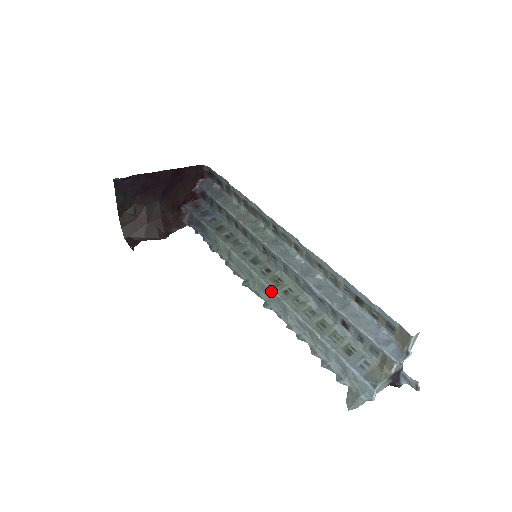
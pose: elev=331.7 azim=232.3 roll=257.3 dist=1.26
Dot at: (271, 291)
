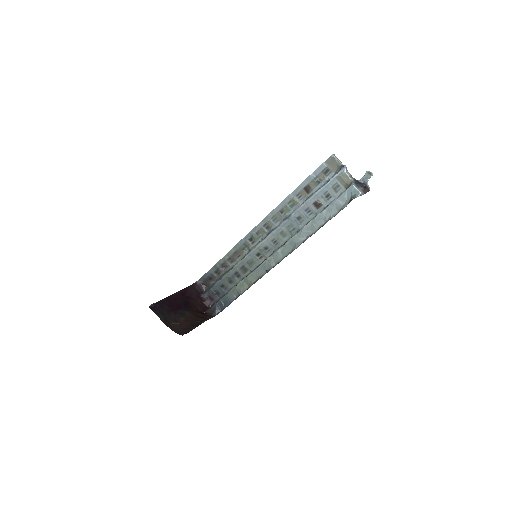
Dot at: (278, 251)
